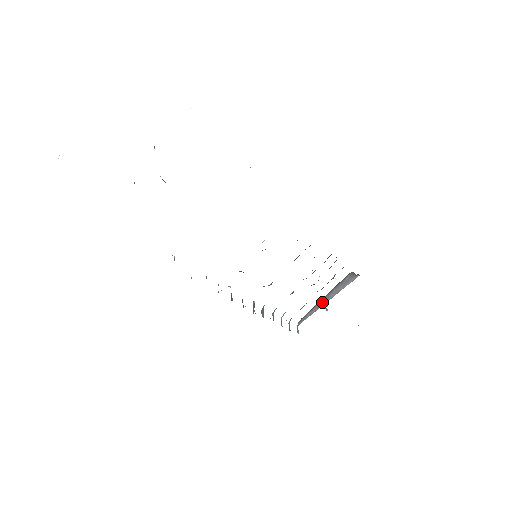
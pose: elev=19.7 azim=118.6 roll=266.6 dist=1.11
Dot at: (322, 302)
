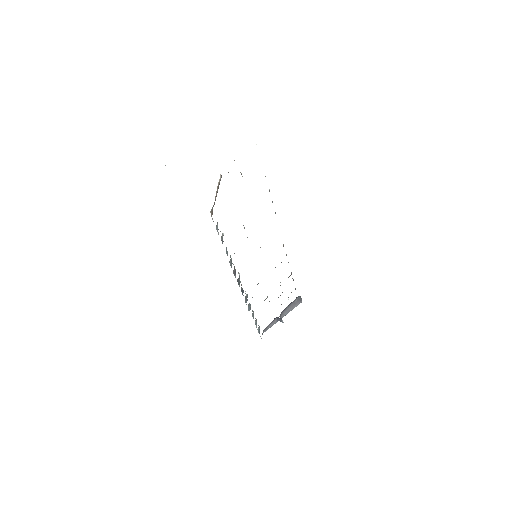
Dot at: occluded
